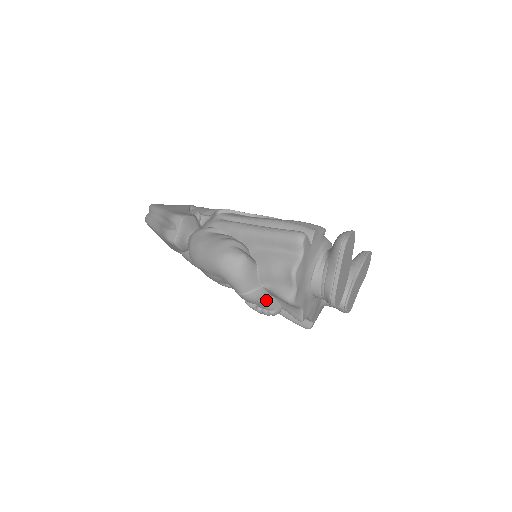
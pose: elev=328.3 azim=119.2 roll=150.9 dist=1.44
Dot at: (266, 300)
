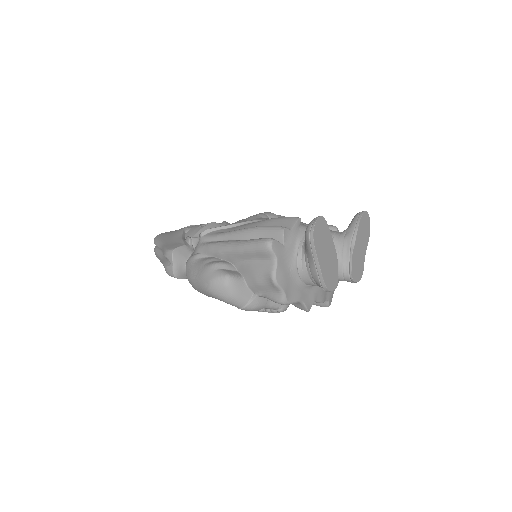
Dot at: (268, 303)
